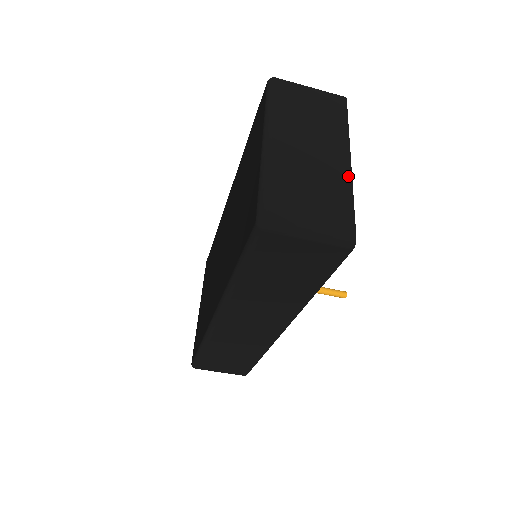
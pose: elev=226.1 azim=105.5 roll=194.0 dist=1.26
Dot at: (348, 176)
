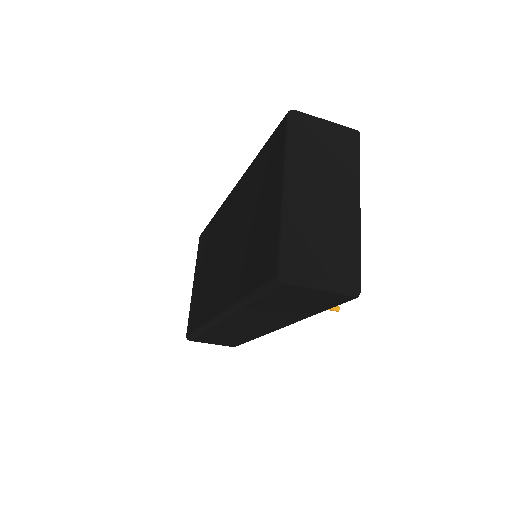
Dot at: (357, 223)
